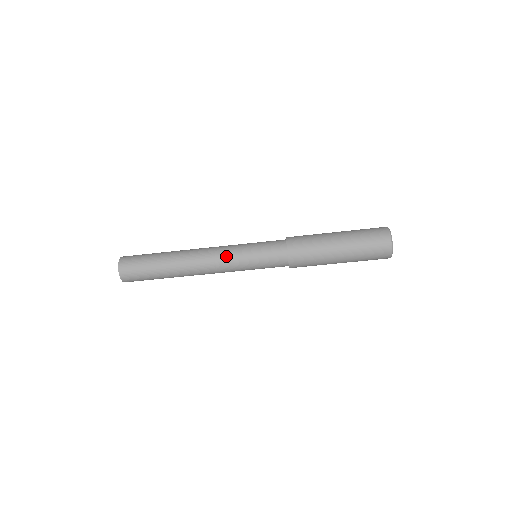
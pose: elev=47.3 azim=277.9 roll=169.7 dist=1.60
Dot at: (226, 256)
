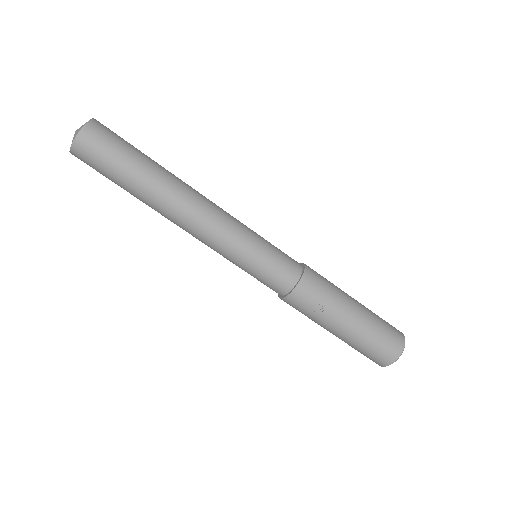
Dot at: (233, 223)
